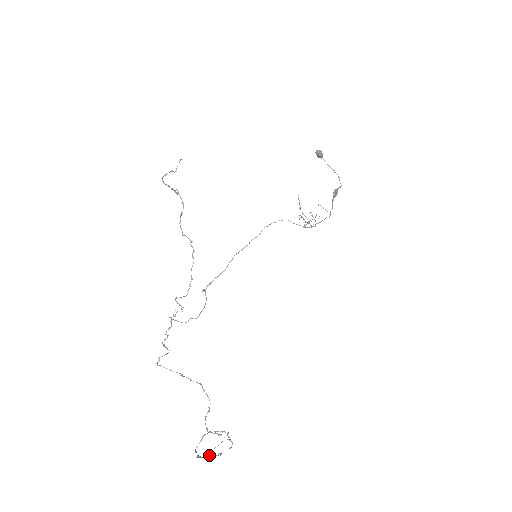
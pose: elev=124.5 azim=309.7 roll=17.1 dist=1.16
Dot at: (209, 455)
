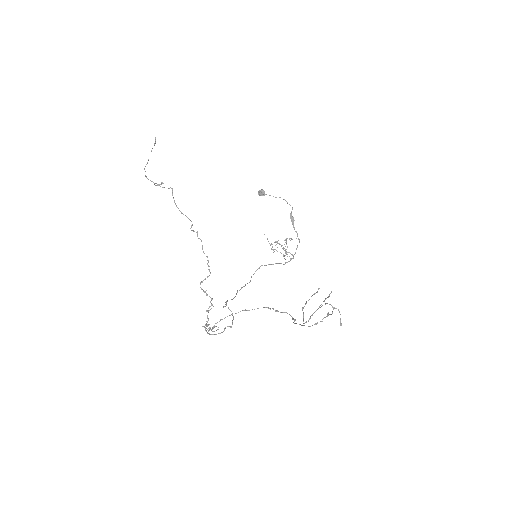
Dot at: (320, 305)
